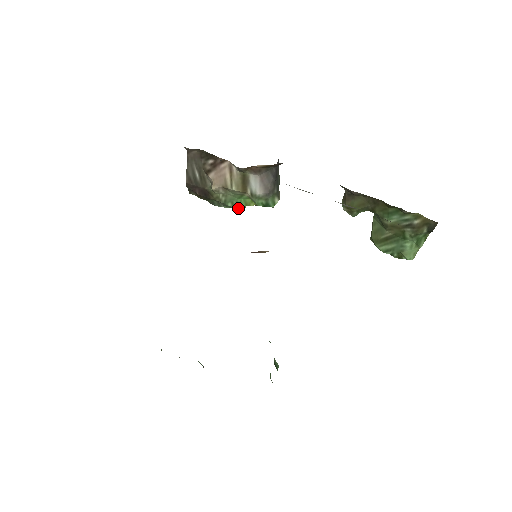
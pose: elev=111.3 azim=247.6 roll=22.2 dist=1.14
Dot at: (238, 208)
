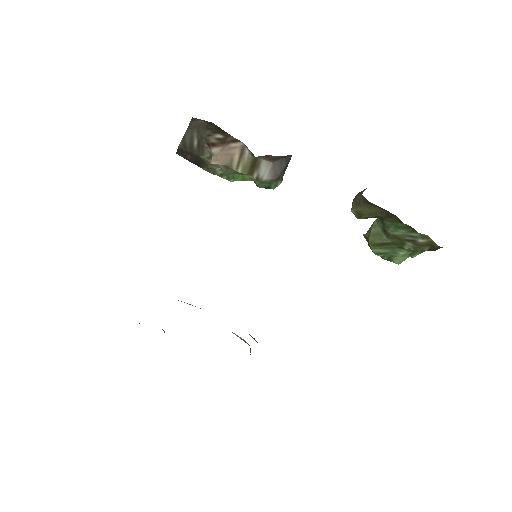
Dot at: (232, 181)
